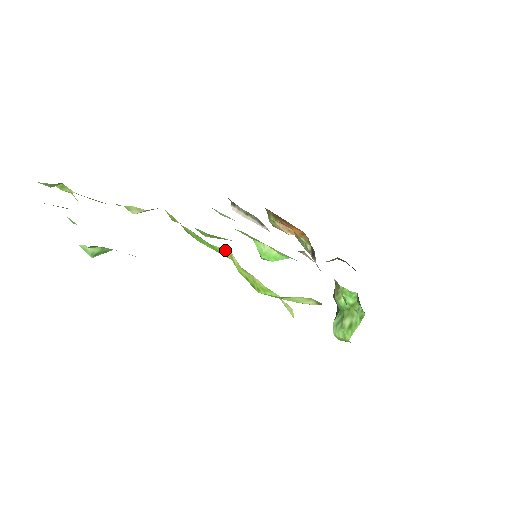
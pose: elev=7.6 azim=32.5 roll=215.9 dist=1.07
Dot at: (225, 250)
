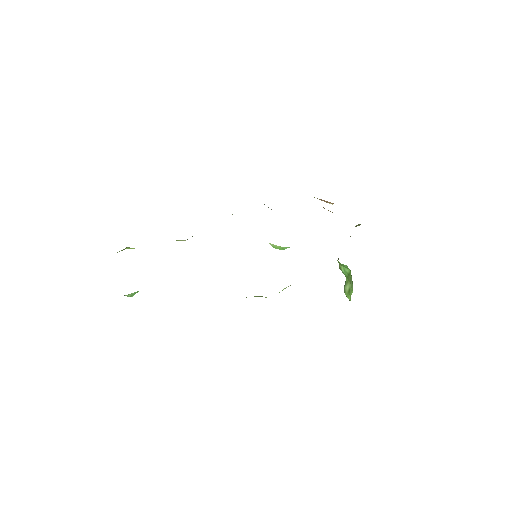
Dot at: occluded
